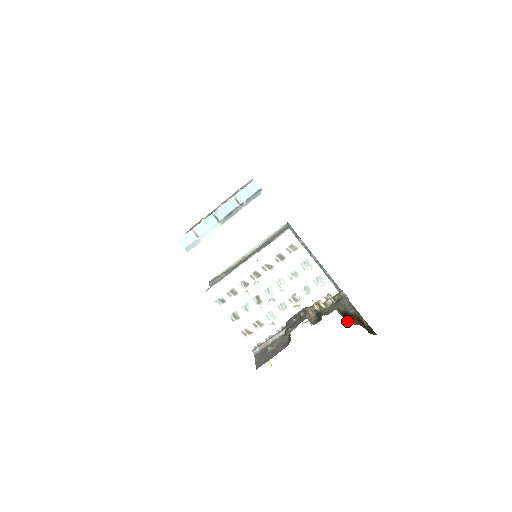
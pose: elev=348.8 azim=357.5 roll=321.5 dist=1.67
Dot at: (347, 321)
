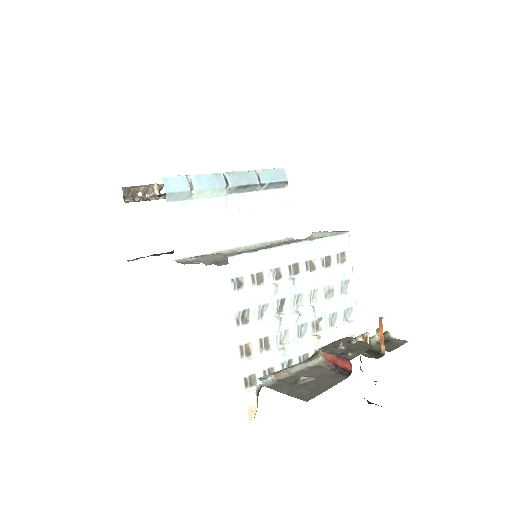
Dot at: occluded
